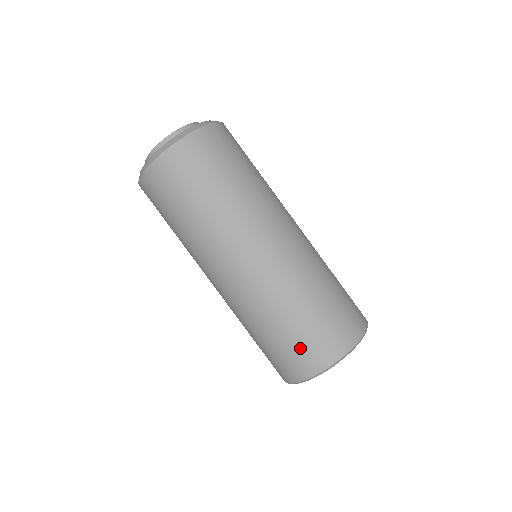
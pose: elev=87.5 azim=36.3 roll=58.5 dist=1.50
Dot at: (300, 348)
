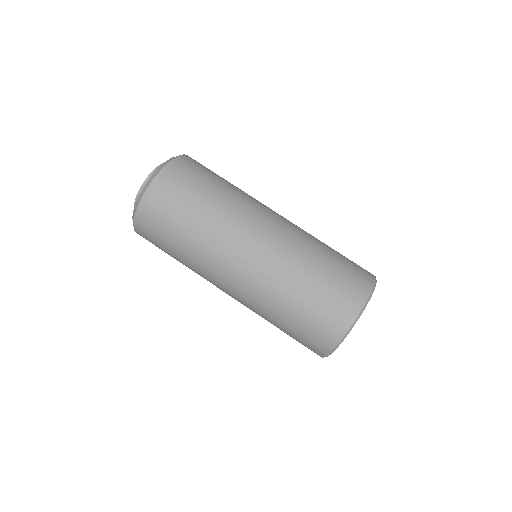
Dot at: (304, 337)
